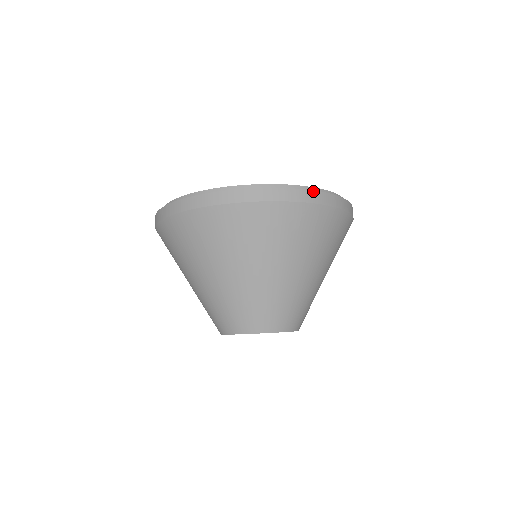
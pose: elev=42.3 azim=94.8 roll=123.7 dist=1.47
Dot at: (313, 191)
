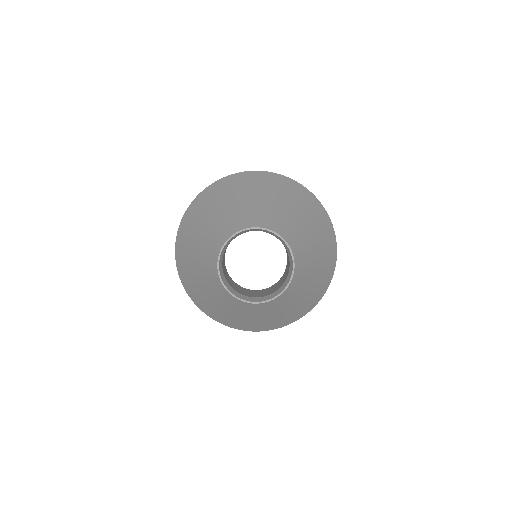
Dot at: occluded
